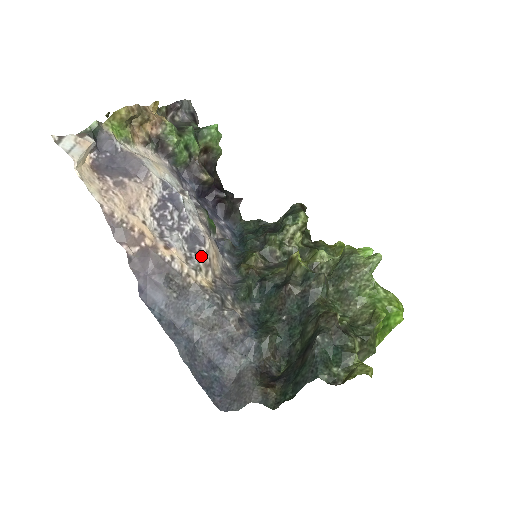
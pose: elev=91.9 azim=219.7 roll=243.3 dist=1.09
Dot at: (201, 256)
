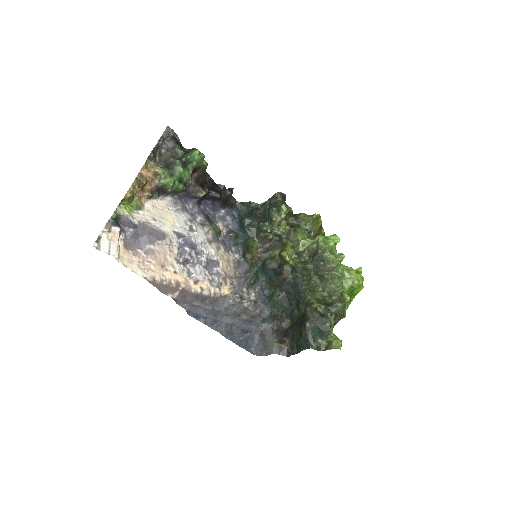
Dot at: (219, 275)
